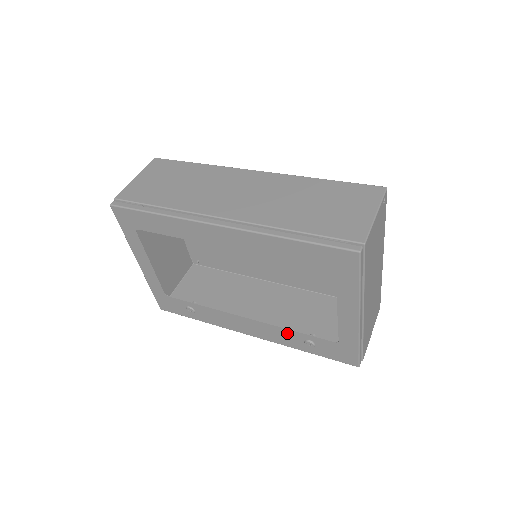
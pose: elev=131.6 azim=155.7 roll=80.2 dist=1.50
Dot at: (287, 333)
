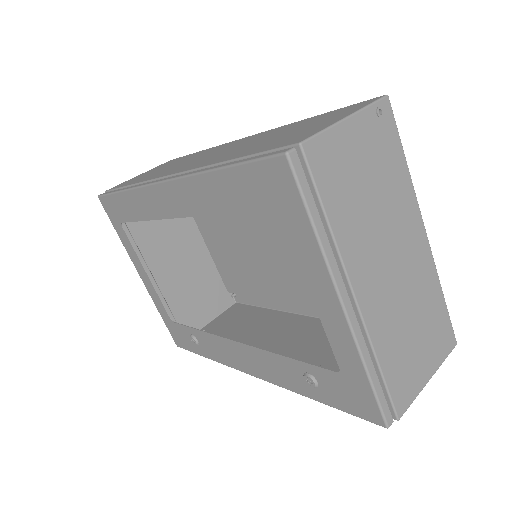
Dot at: (282, 363)
